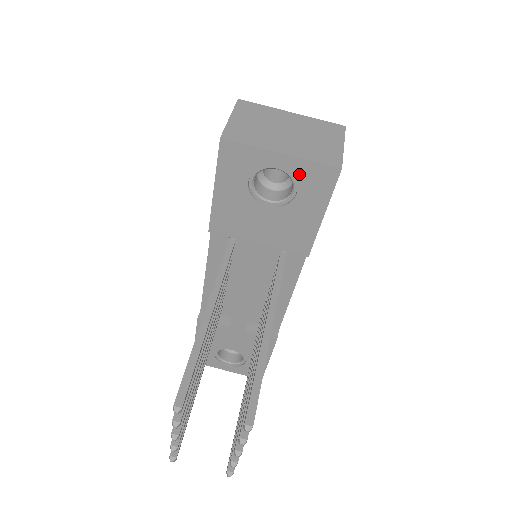
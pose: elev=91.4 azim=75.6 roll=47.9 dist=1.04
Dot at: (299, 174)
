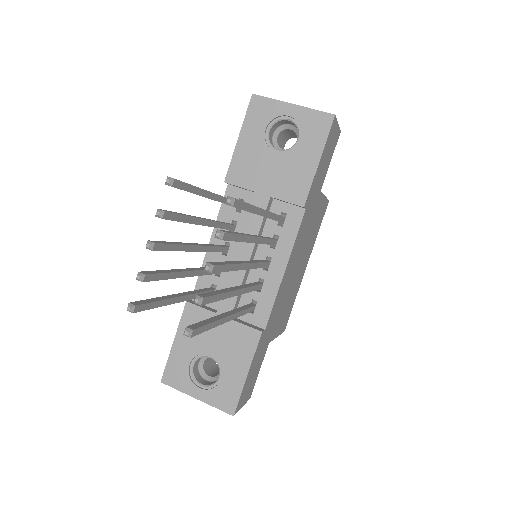
Dot at: (304, 121)
